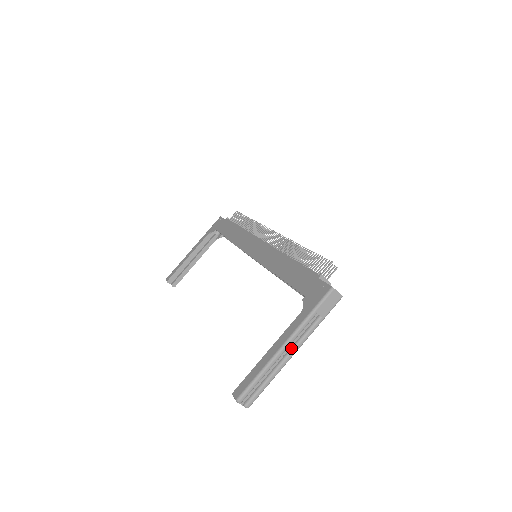
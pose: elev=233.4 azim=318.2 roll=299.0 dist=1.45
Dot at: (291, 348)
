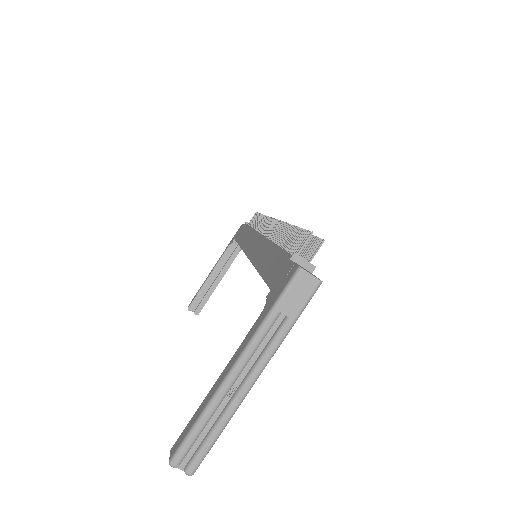
Dot at: (247, 374)
